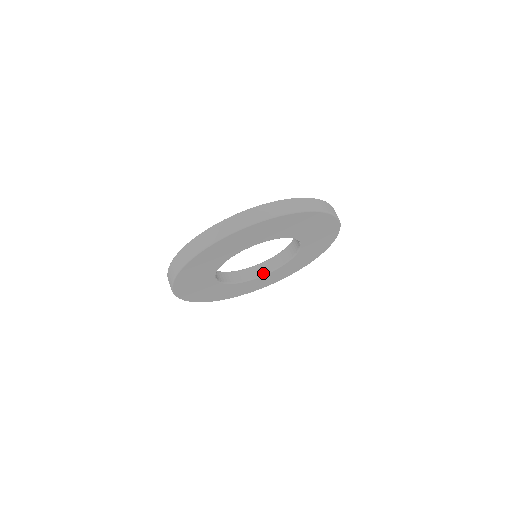
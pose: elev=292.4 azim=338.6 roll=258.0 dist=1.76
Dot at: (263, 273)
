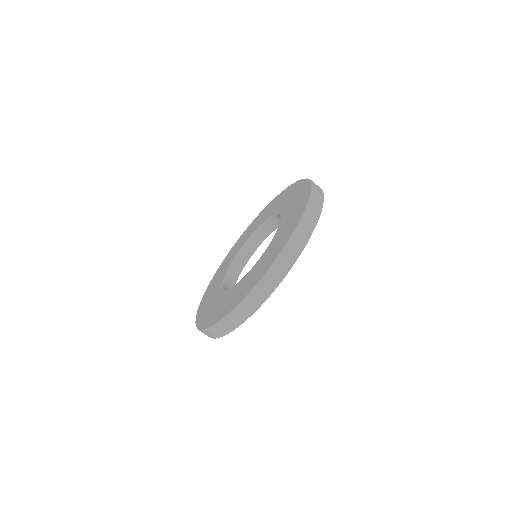
Dot at: (259, 243)
